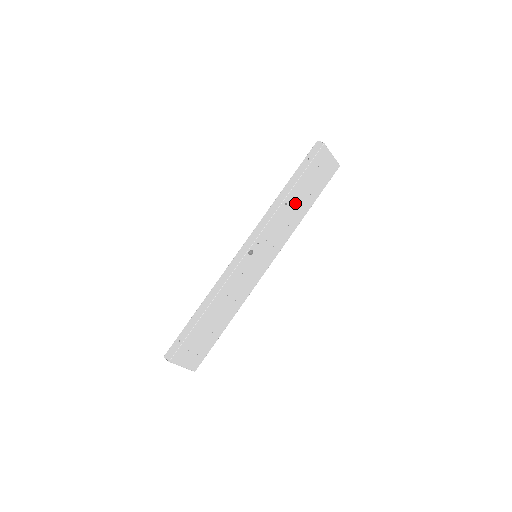
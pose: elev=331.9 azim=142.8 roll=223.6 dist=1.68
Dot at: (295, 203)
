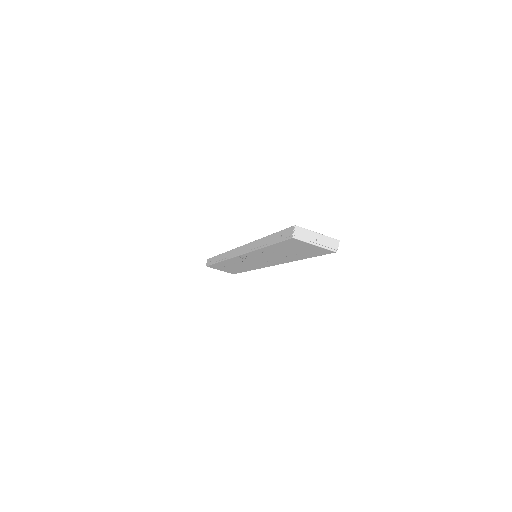
Dot at: (278, 253)
